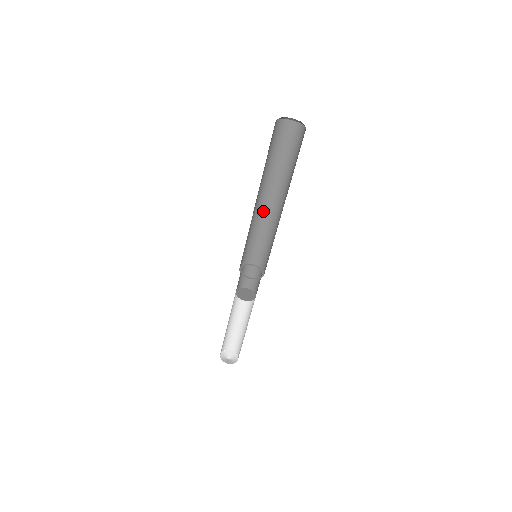
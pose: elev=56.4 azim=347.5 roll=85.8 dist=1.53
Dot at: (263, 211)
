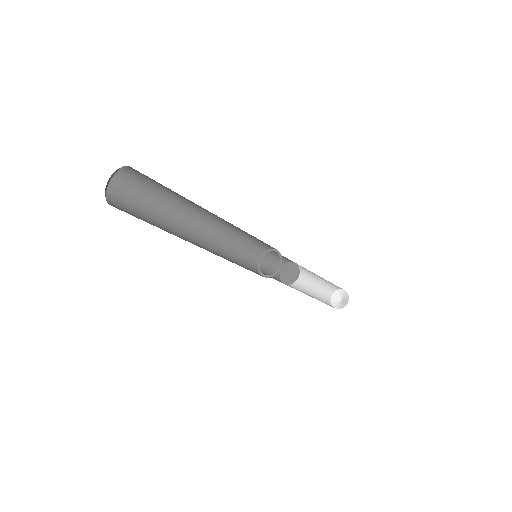
Dot at: occluded
